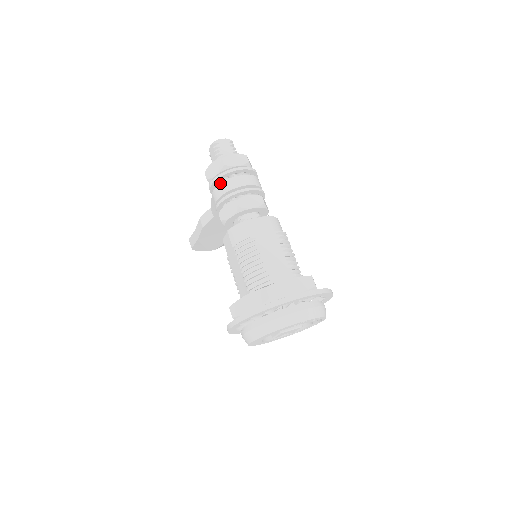
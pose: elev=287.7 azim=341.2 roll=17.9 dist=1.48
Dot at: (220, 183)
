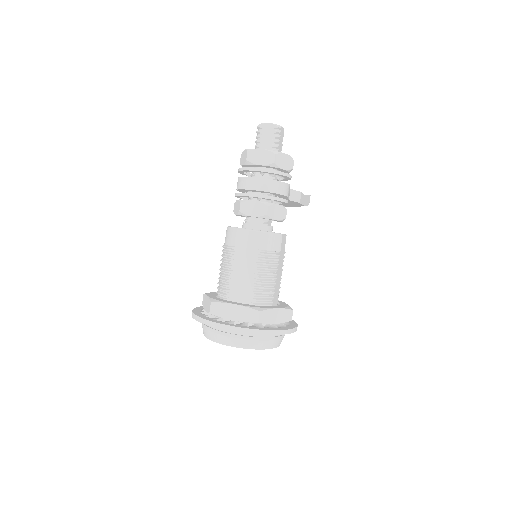
Dot at: occluded
